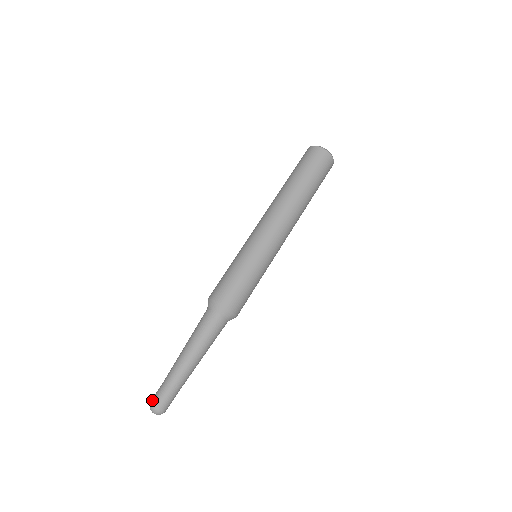
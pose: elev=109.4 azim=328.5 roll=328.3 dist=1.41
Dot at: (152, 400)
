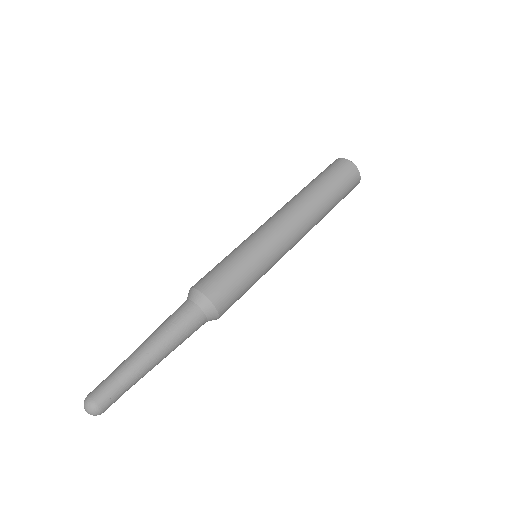
Dot at: (91, 395)
